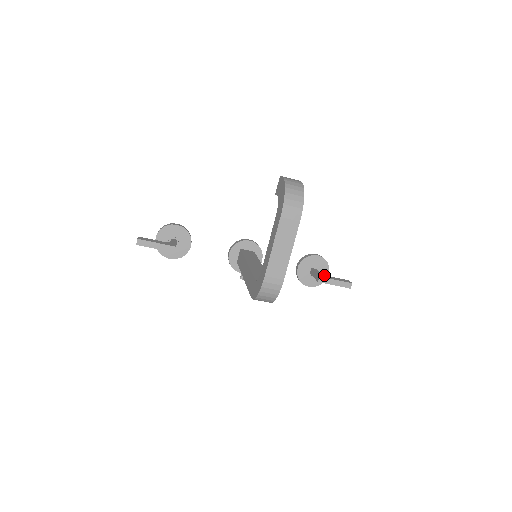
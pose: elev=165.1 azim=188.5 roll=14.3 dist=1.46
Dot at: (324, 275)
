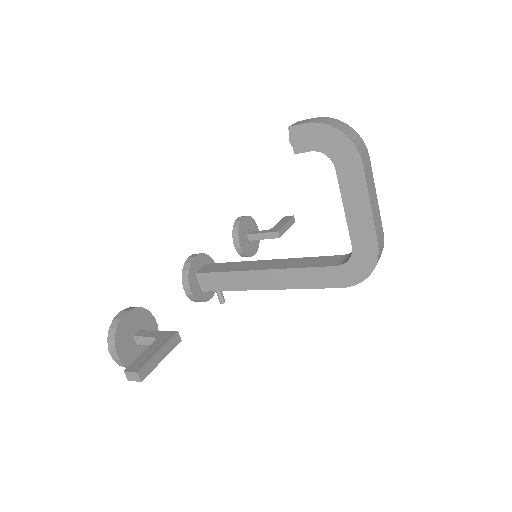
Dot at: (272, 228)
